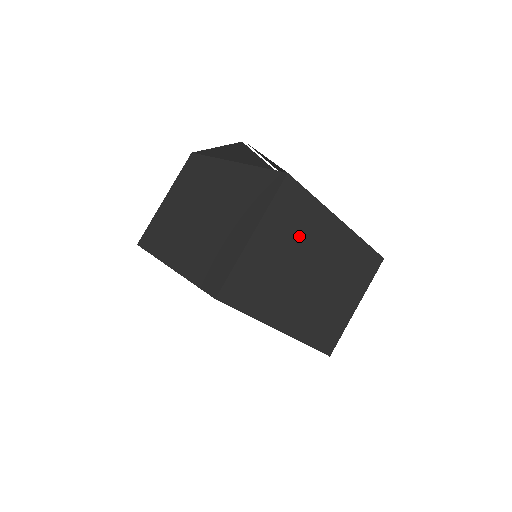
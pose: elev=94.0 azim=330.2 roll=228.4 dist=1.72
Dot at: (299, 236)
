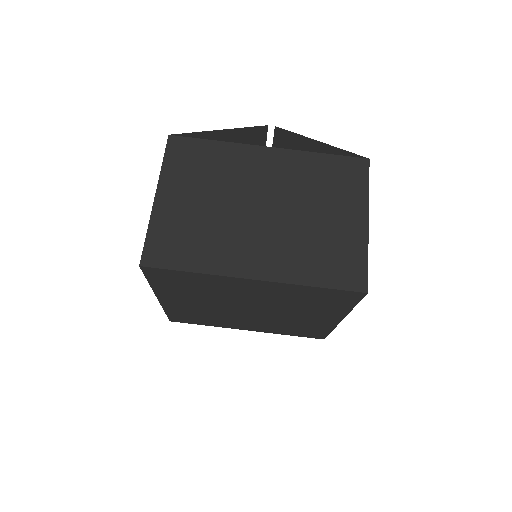
Dot at: occluded
